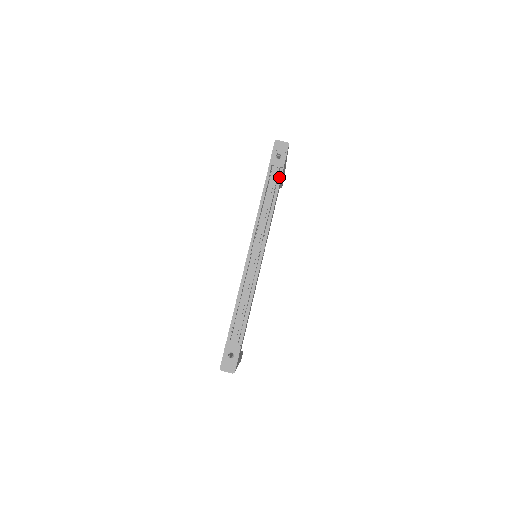
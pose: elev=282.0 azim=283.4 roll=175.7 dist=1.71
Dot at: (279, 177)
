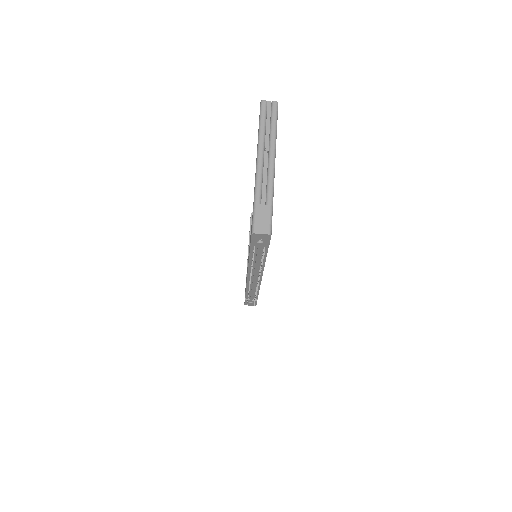
Dot at: (265, 249)
